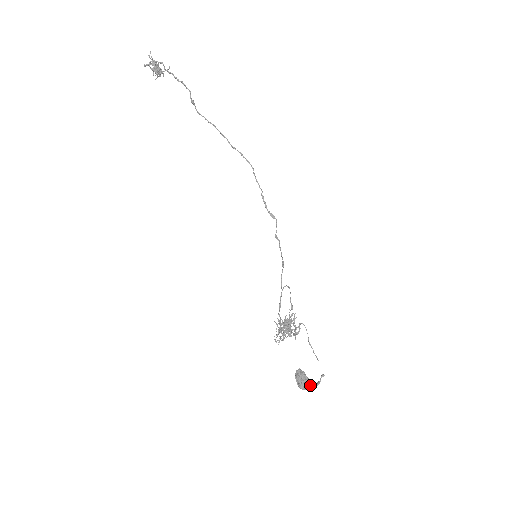
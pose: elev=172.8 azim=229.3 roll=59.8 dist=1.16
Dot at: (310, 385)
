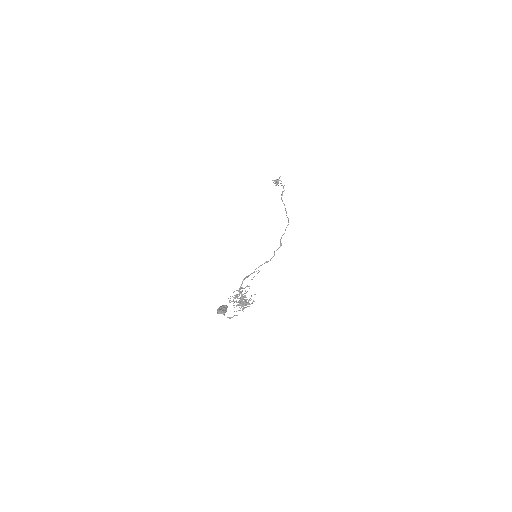
Dot at: (224, 312)
